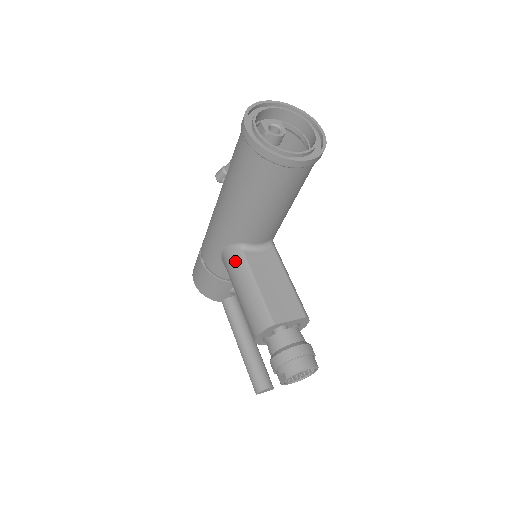
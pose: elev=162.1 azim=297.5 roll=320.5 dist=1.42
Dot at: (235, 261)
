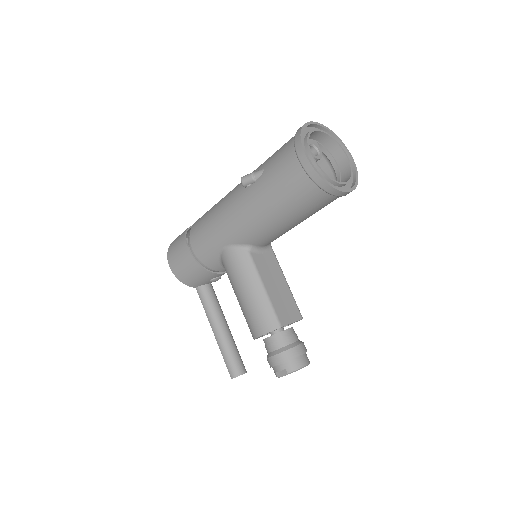
Dot at: (241, 261)
